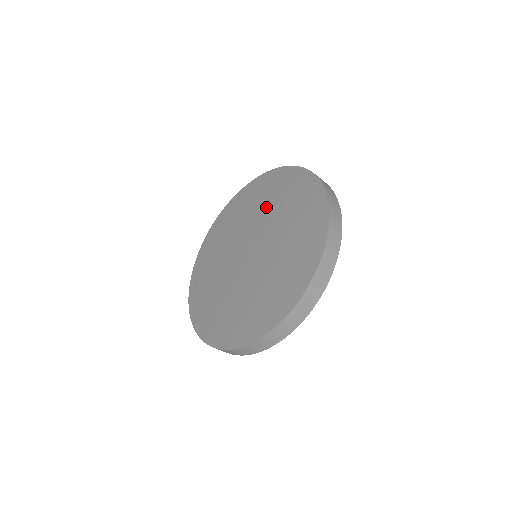
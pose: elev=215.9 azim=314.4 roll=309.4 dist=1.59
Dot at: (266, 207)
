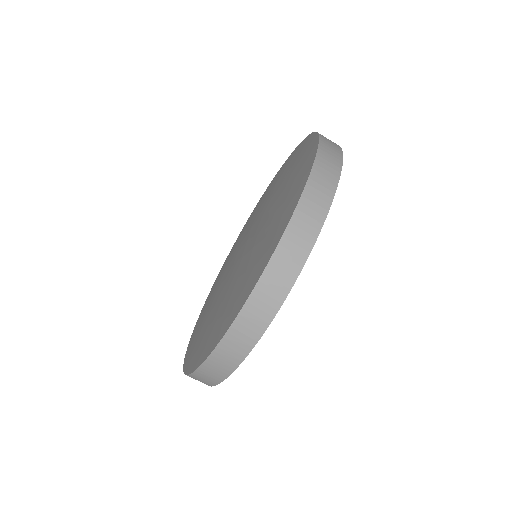
Dot at: (260, 207)
